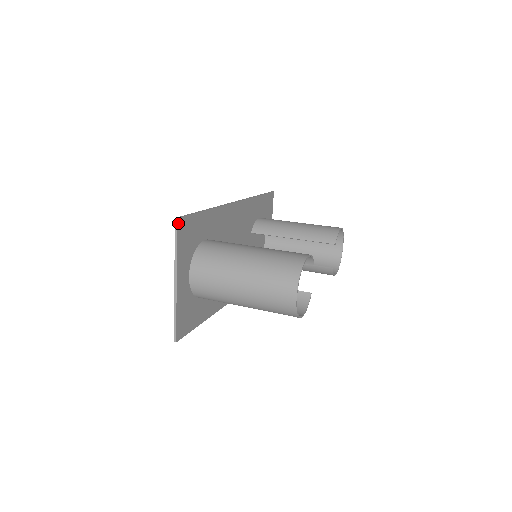
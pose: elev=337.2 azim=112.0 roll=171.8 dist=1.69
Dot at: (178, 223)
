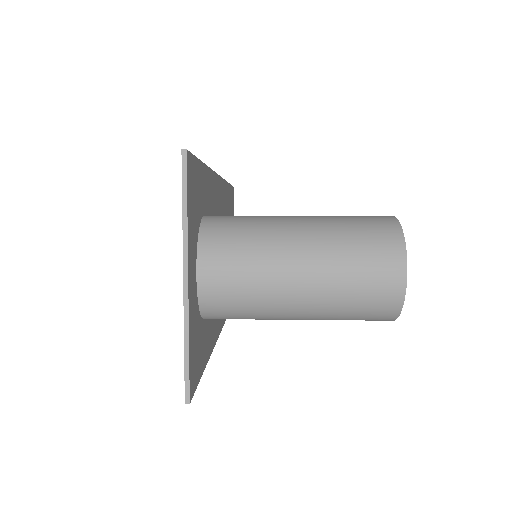
Dot at: (187, 160)
